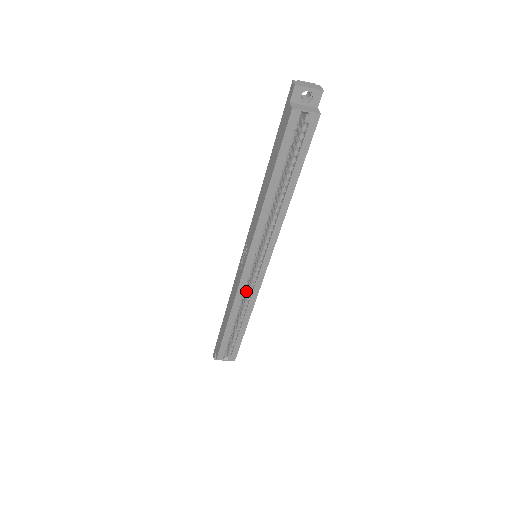
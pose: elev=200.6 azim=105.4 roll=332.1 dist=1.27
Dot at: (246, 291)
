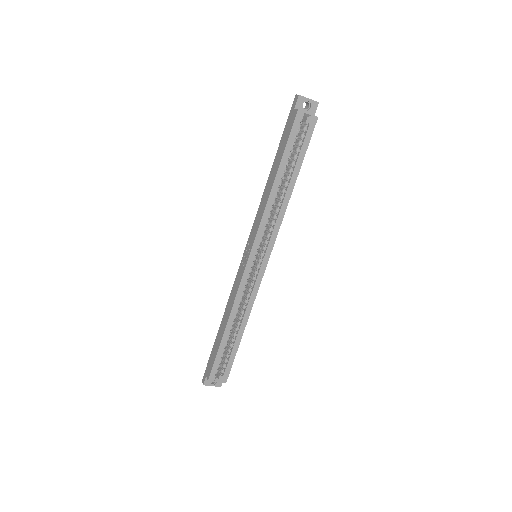
Dot at: (244, 295)
